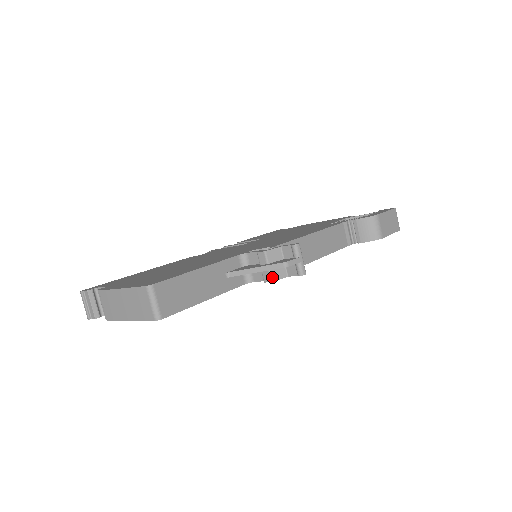
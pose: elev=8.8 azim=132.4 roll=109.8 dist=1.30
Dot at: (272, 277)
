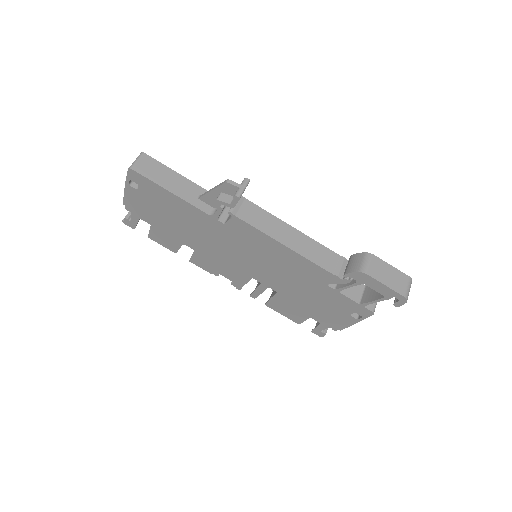
Dot at: (219, 197)
